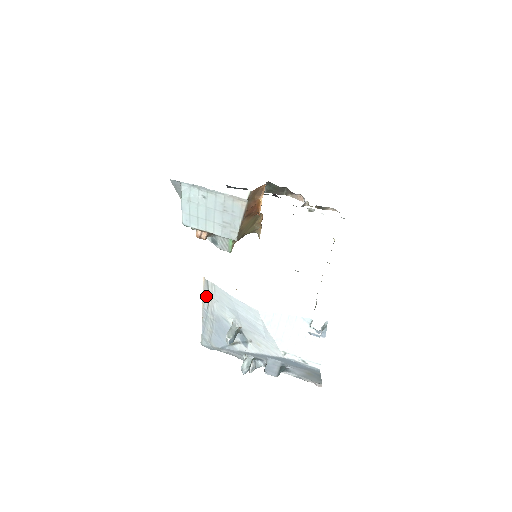
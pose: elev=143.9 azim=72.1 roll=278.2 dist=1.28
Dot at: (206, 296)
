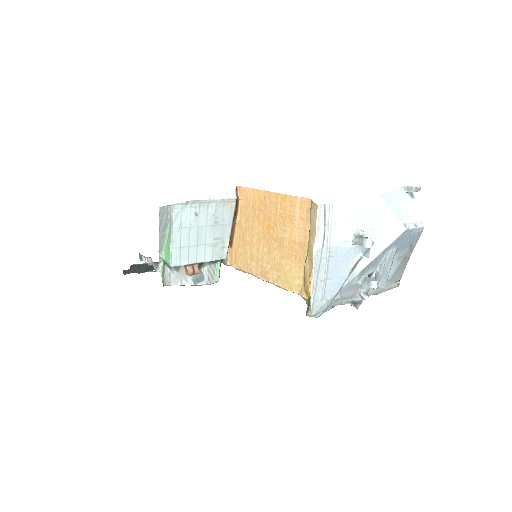
Dot at: (322, 228)
